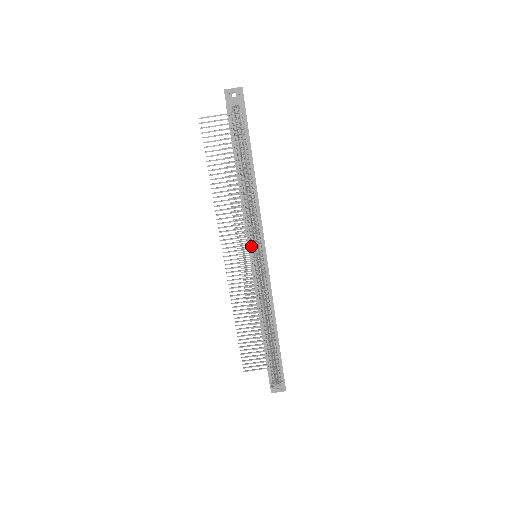
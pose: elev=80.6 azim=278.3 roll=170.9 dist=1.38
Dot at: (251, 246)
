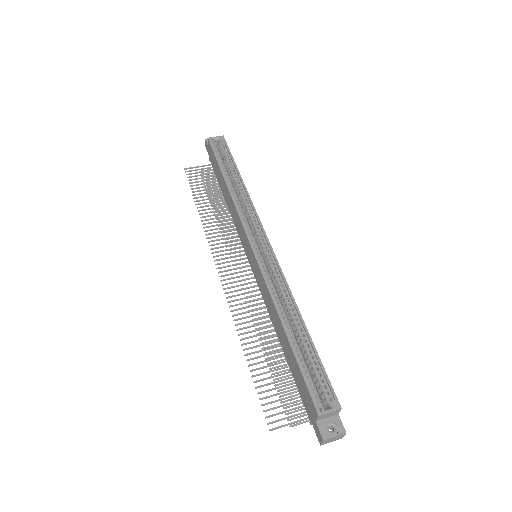
Dot at: (248, 232)
